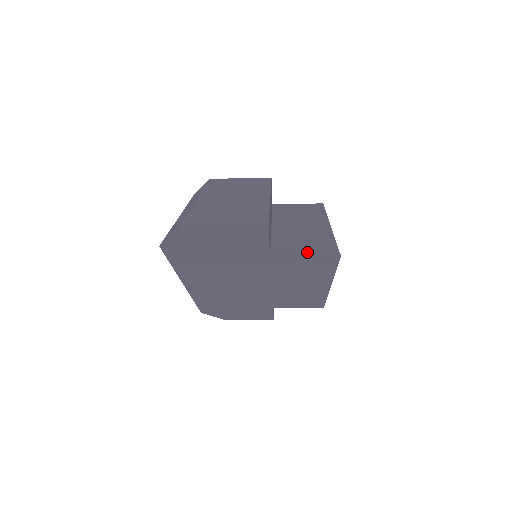
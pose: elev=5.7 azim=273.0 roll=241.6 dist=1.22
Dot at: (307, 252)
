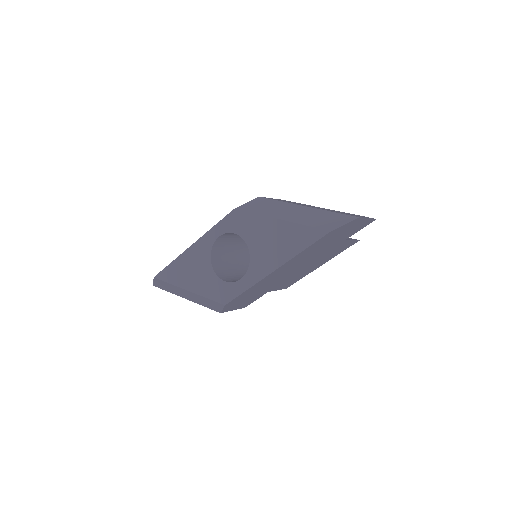
Dot at: (348, 239)
